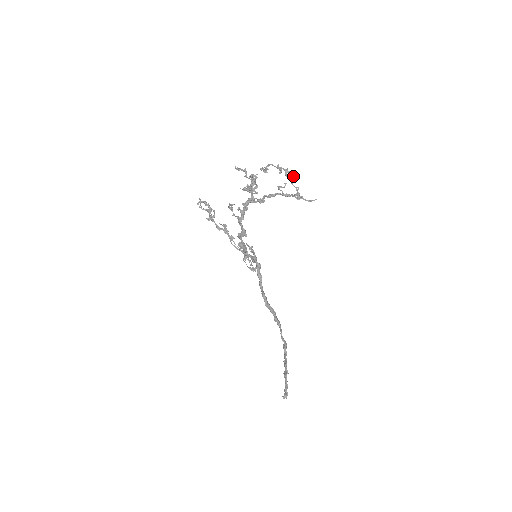
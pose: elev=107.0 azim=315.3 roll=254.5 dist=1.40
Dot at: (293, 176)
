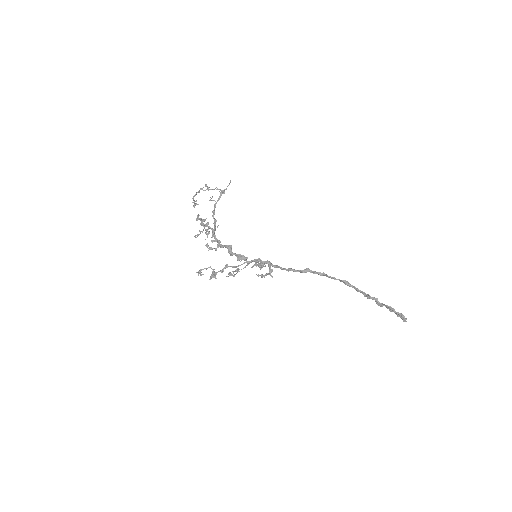
Dot at: (207, 187)
